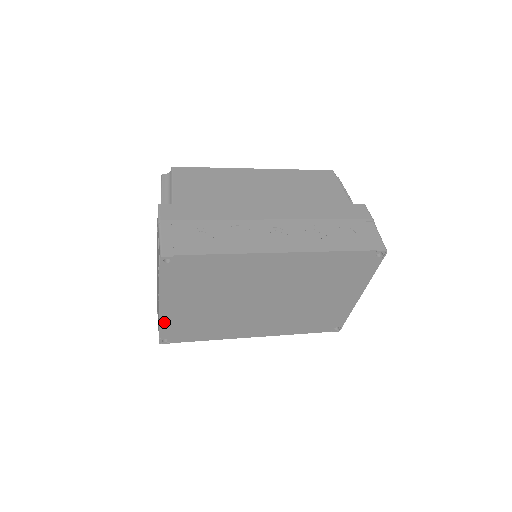
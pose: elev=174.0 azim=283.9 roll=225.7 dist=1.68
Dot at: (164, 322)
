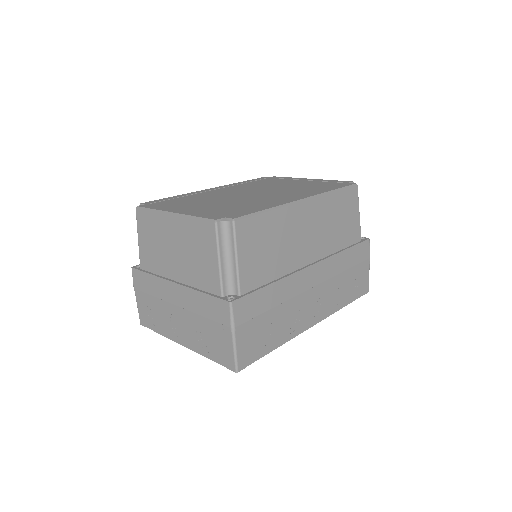
Dot at: occluded
